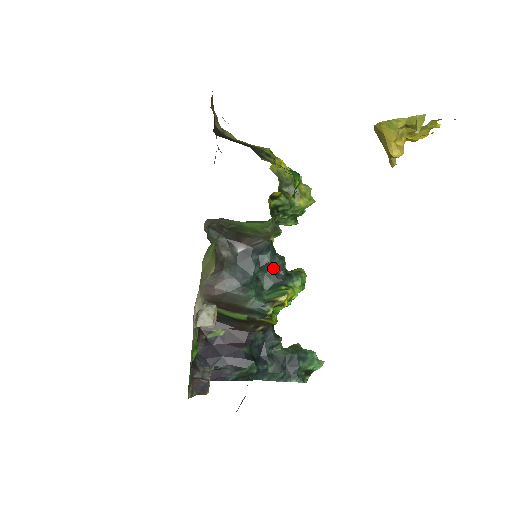
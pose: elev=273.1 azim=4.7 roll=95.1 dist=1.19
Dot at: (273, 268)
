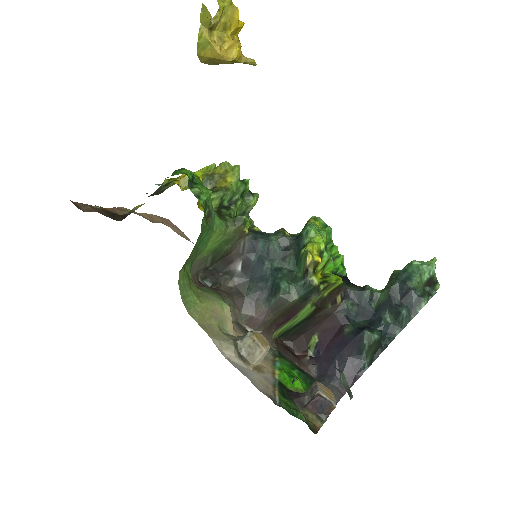
Dot at: (280, 247)
